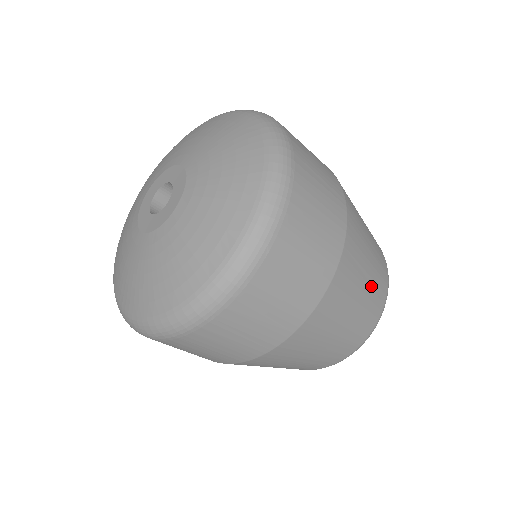
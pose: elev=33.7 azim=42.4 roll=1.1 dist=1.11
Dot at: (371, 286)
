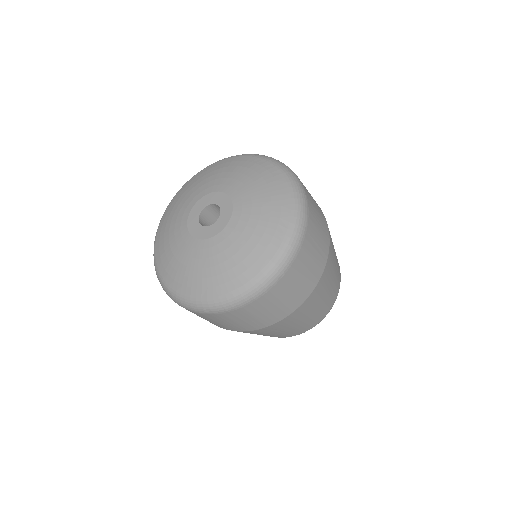
Dot at: (336, 257)
